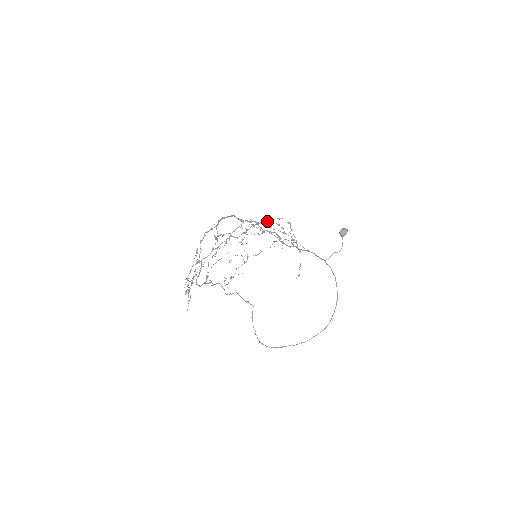
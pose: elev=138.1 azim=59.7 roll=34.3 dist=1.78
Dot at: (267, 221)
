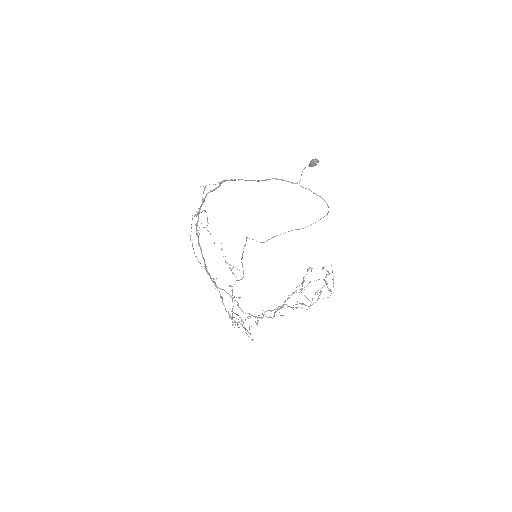
Dot at: (296, 292)
